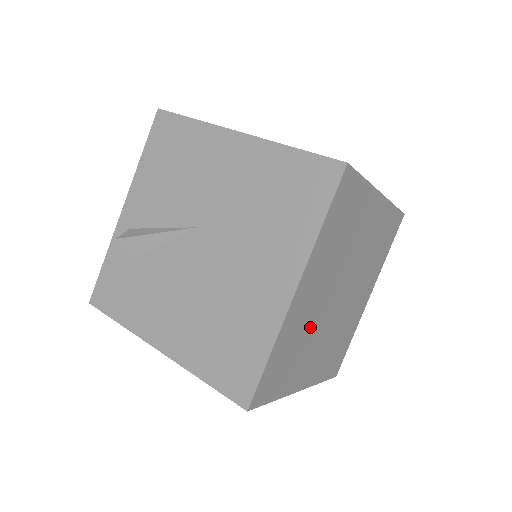
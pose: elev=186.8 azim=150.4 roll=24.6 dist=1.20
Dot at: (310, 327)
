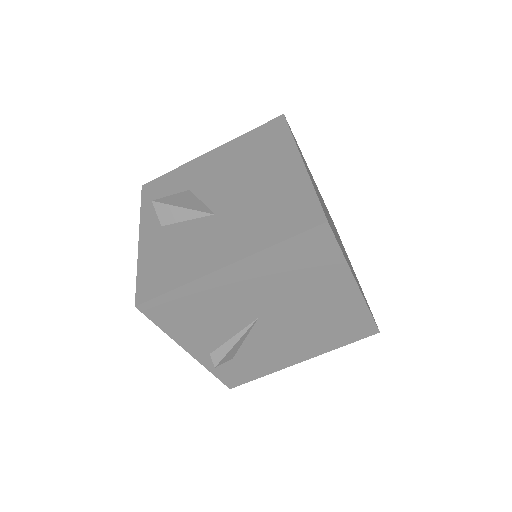
Dot at: occluded
